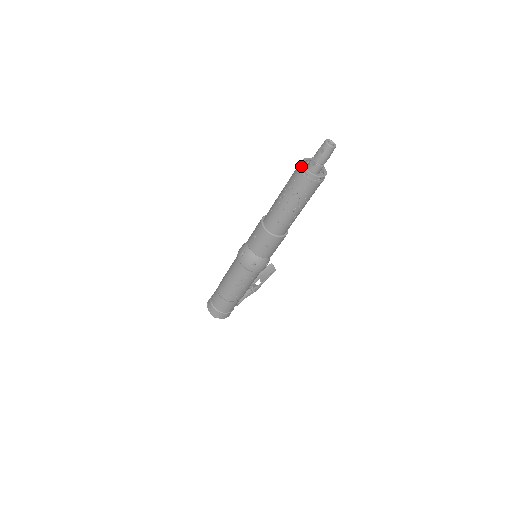
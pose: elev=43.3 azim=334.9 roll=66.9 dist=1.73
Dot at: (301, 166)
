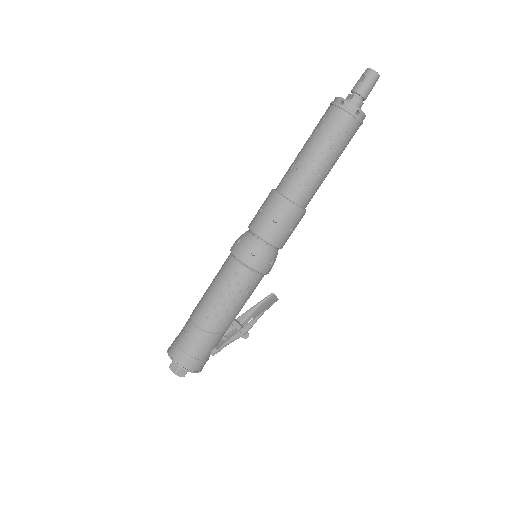
Dot at: (335, 99)
